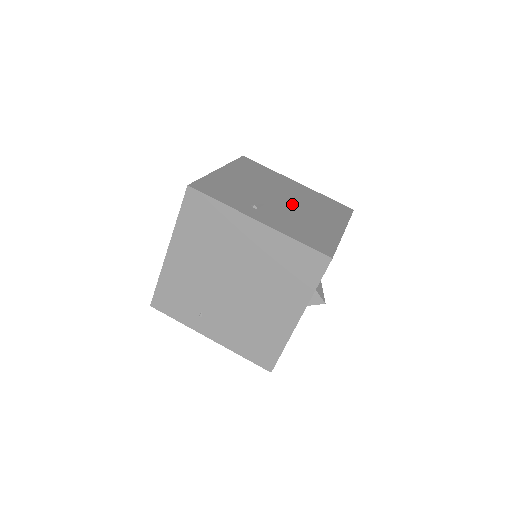
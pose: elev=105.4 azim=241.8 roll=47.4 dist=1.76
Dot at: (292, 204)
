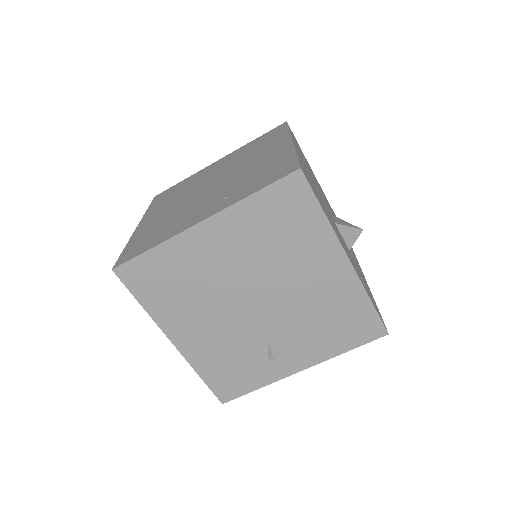
Dot at: (271, 295)
